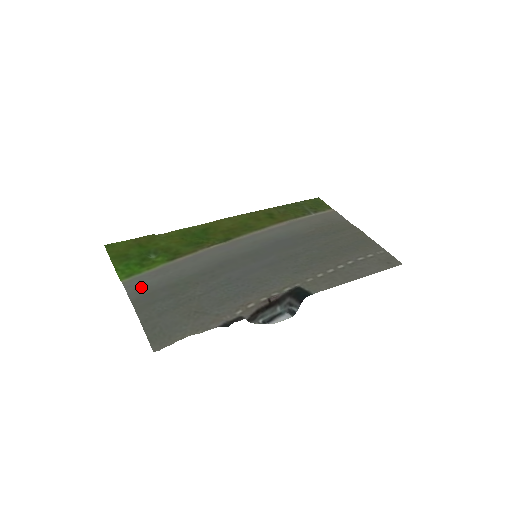
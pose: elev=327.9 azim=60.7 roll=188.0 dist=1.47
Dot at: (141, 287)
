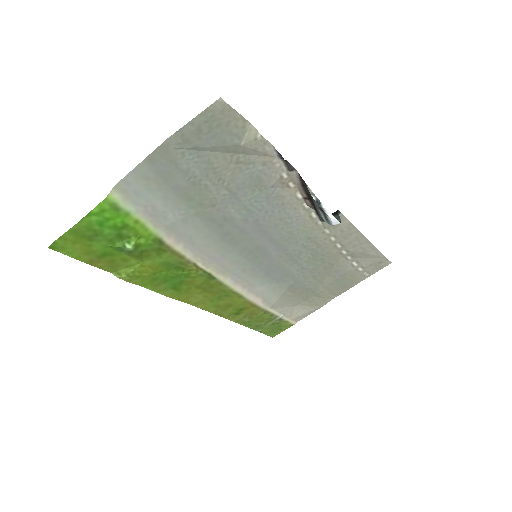
Dot at: (145, 185)
